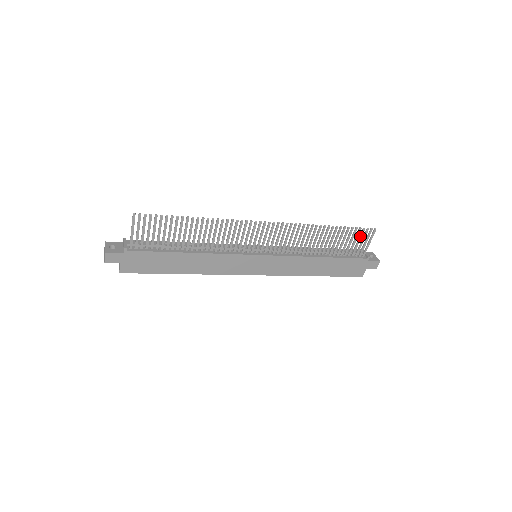
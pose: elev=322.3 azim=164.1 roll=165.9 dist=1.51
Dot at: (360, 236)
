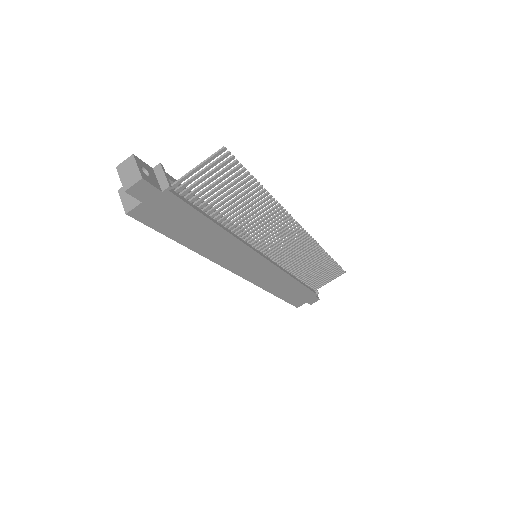
Dot at: (332, 273)
